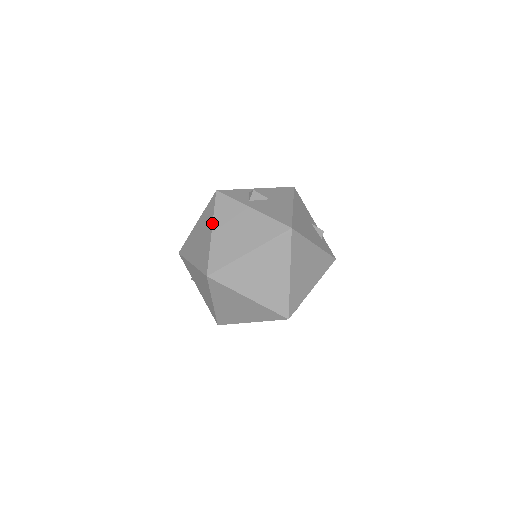
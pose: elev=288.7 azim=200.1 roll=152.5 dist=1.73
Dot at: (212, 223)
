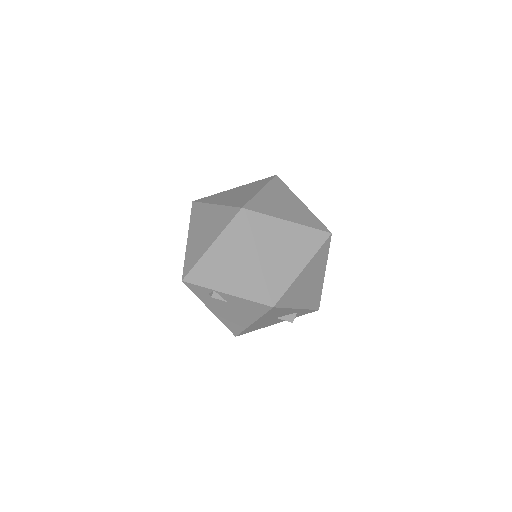
Dot at: (210, 204)
